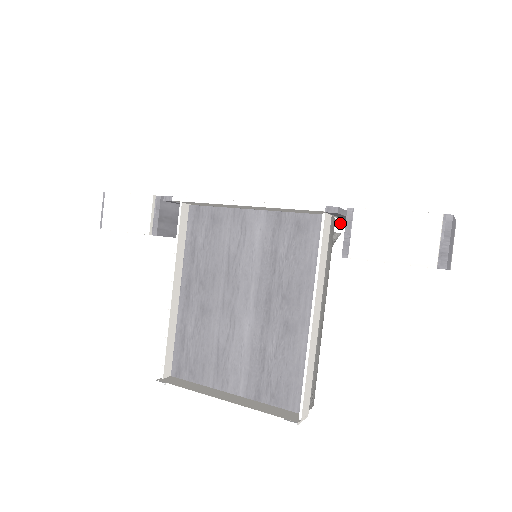
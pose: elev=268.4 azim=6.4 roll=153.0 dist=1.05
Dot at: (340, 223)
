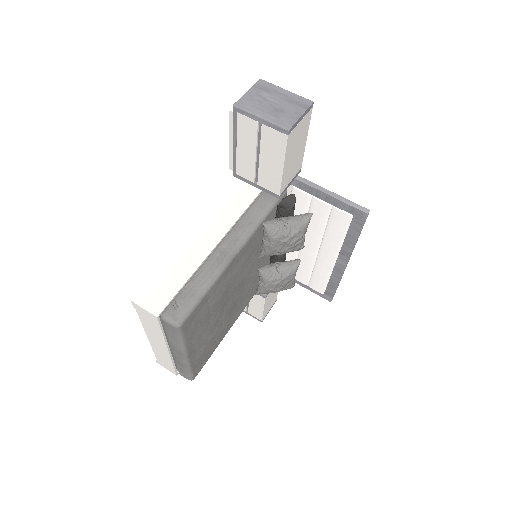
Dot at: (332, 217)
